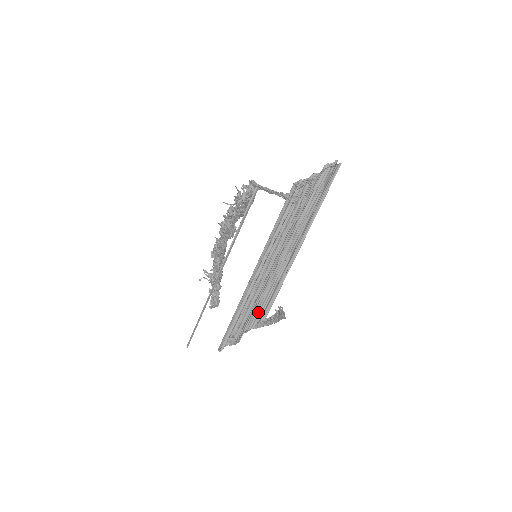
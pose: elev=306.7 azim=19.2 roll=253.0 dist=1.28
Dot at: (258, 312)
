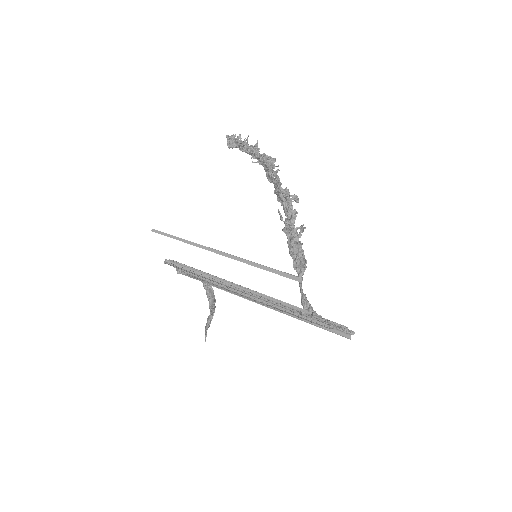
Dot at: occluded
